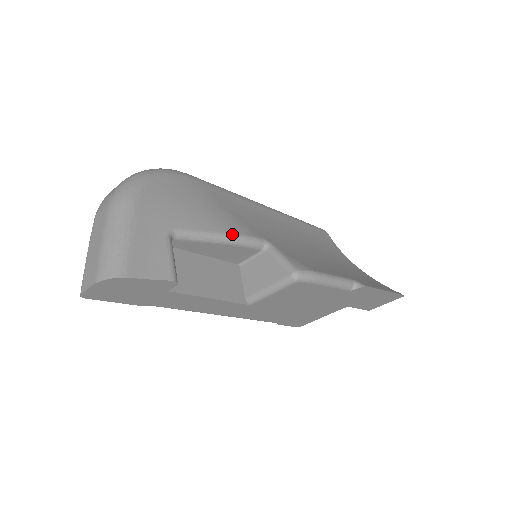
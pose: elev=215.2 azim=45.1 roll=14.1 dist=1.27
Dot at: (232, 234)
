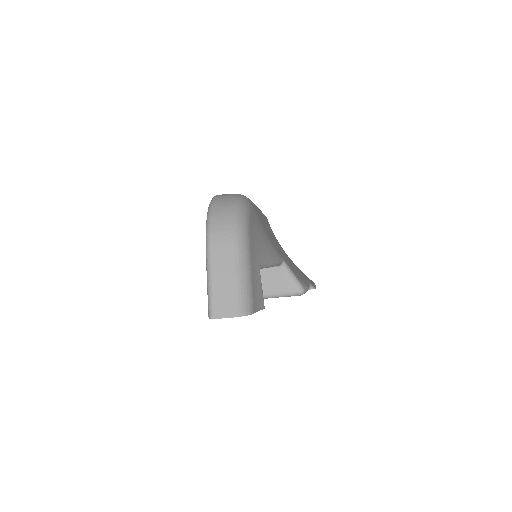
Dot at: (277, 260)
